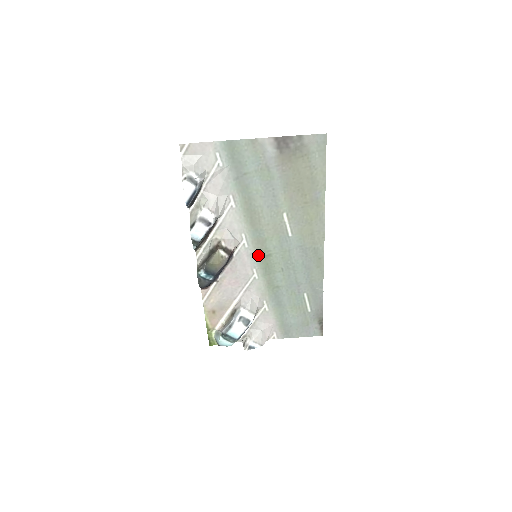
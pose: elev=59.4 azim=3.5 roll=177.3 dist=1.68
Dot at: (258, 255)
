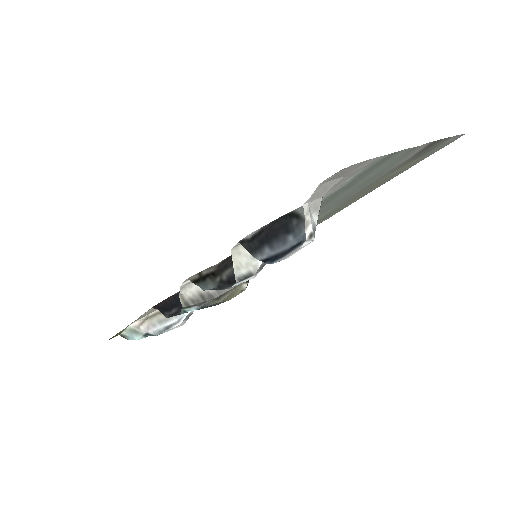
Dot at: occluded
